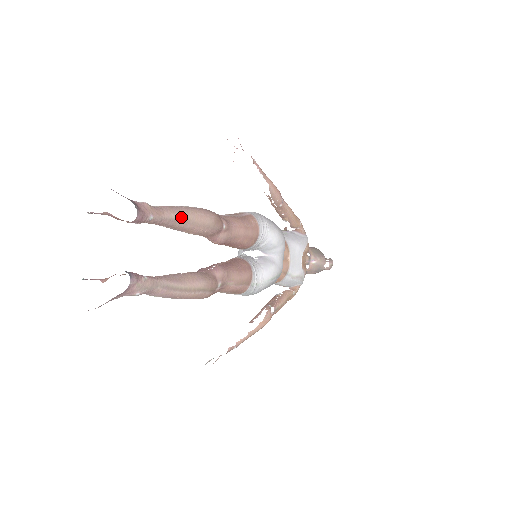
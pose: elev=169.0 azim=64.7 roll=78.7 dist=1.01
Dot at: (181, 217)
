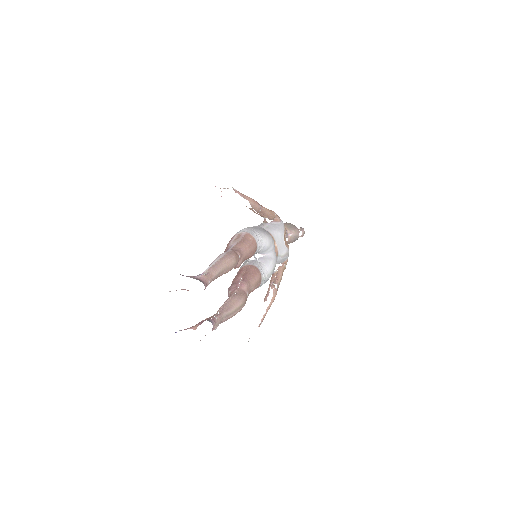
Dot at: (220, 270)
